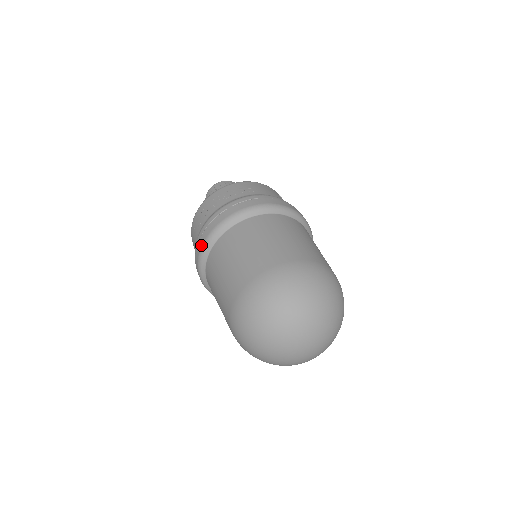
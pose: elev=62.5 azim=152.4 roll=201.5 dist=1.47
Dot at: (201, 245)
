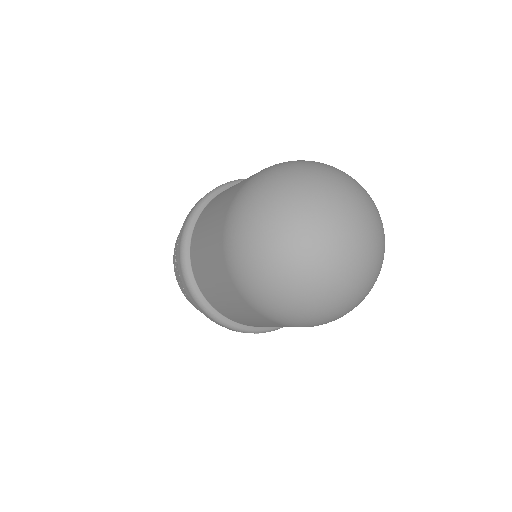
Dot at: (186, 287)
